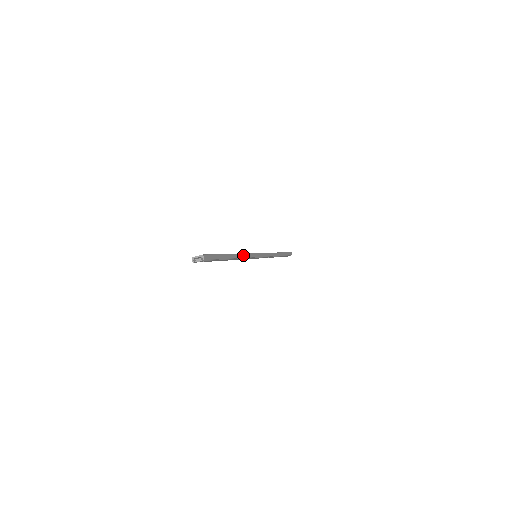
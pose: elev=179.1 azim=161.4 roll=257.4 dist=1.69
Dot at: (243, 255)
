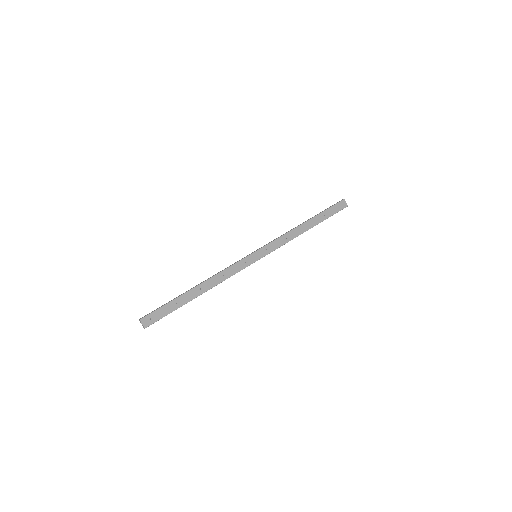
Dot at: (219, 283)
